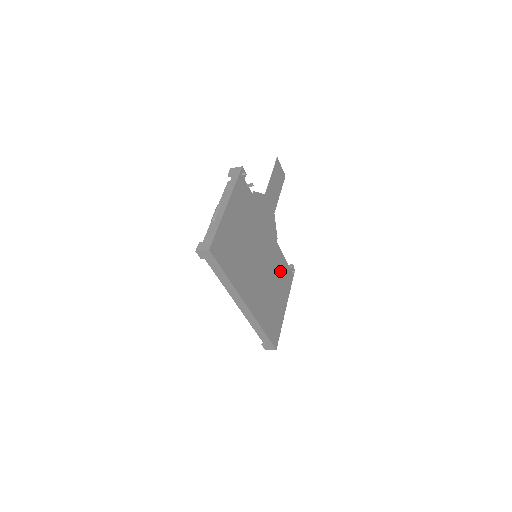
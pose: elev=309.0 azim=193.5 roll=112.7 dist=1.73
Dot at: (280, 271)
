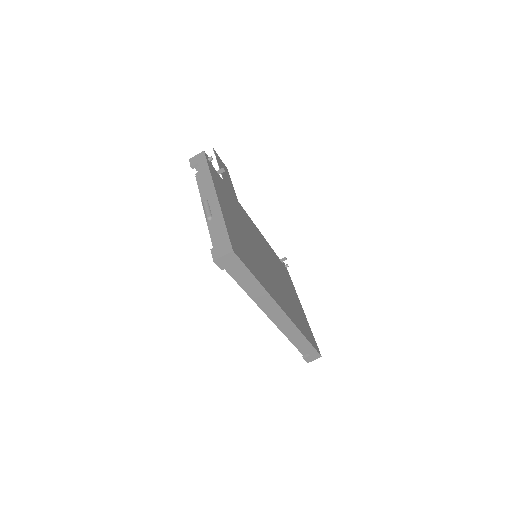
Dot at: (280, 268)
